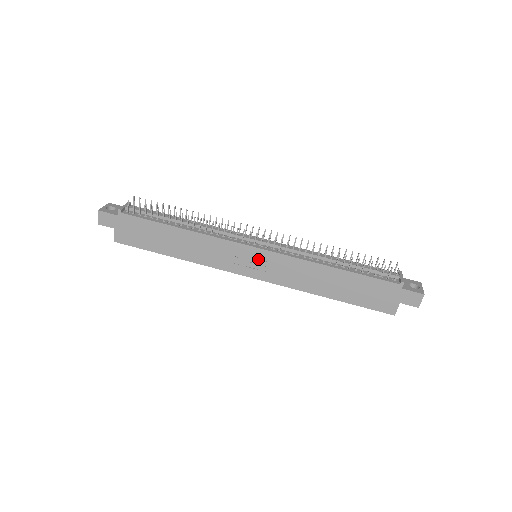
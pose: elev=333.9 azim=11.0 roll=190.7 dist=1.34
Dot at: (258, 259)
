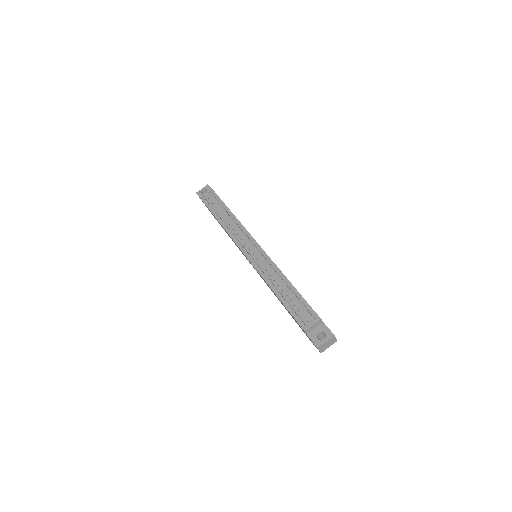
Dot at: occluded
